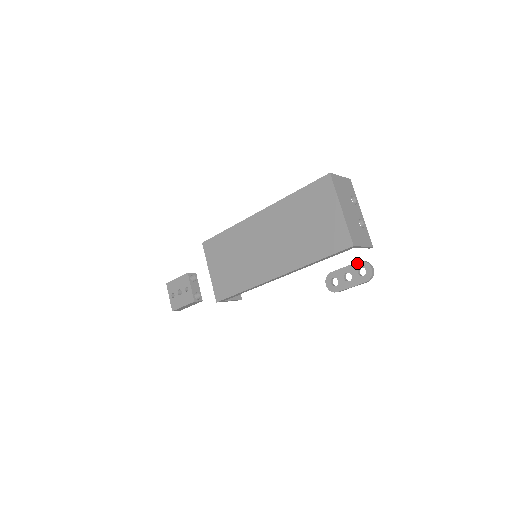
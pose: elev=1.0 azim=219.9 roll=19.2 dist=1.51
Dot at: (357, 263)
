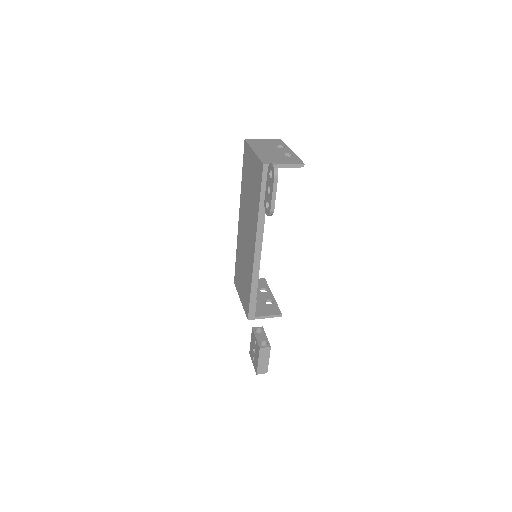
Dot at: (267, 172)
